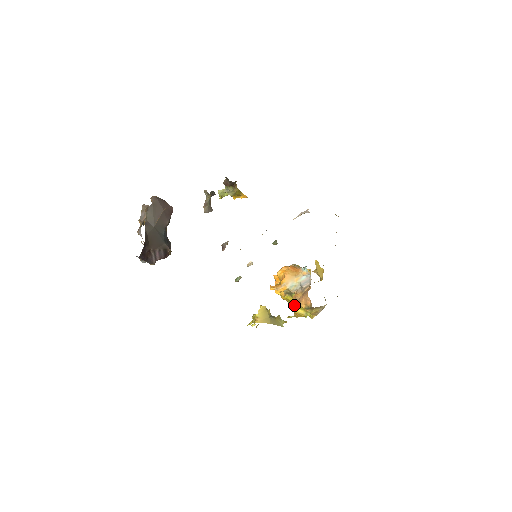
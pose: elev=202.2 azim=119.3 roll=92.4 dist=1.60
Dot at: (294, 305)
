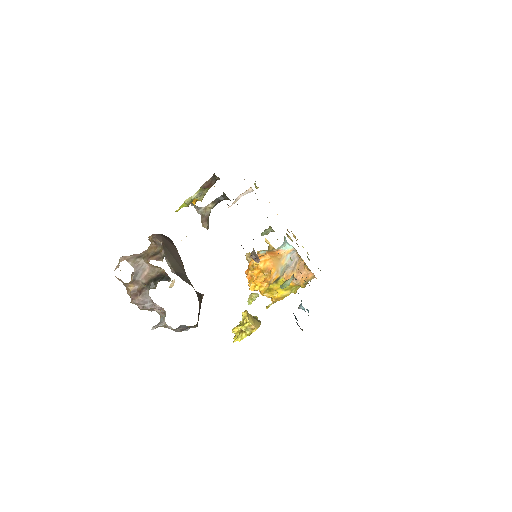
Dot at: (276, 291)
